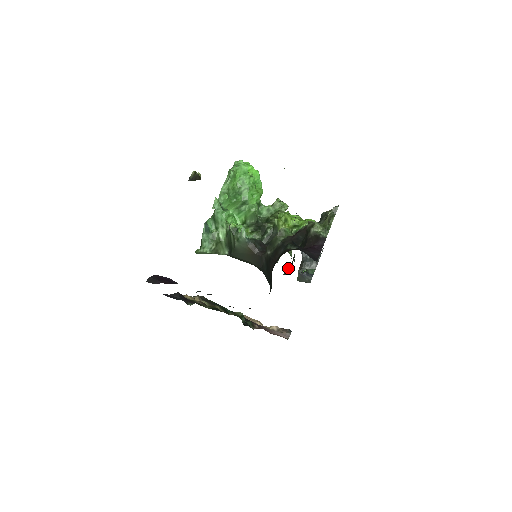
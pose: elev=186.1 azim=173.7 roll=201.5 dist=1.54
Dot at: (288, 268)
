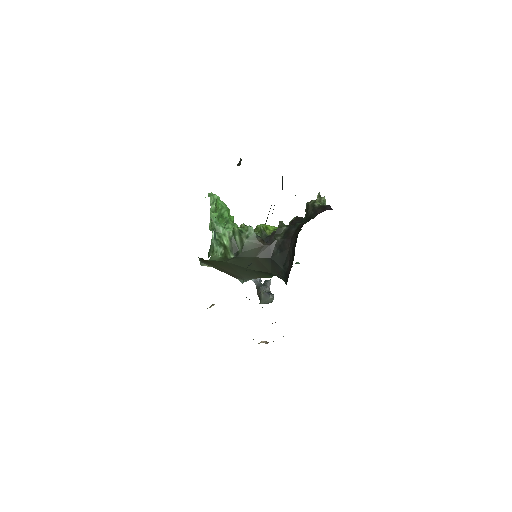
Dot at: occluded
